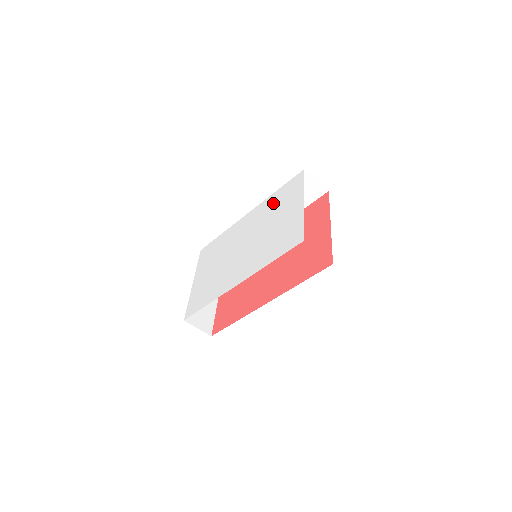
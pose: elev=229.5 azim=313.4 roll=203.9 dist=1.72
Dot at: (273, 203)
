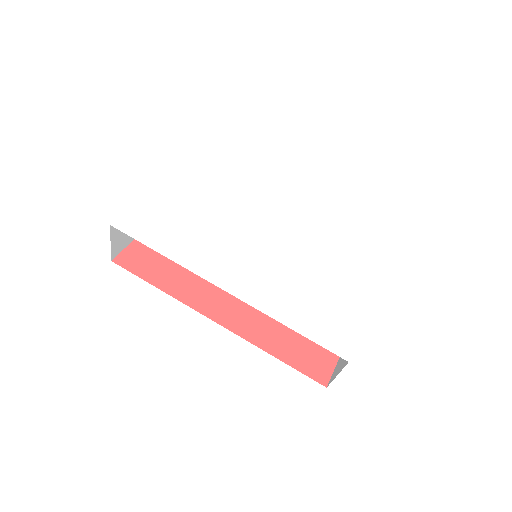
Dot at: (334, 238)
